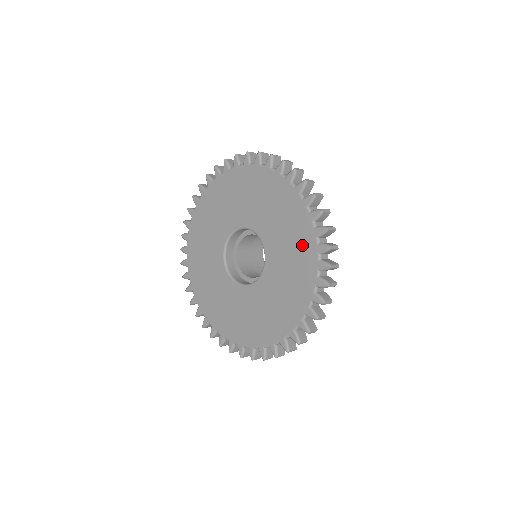
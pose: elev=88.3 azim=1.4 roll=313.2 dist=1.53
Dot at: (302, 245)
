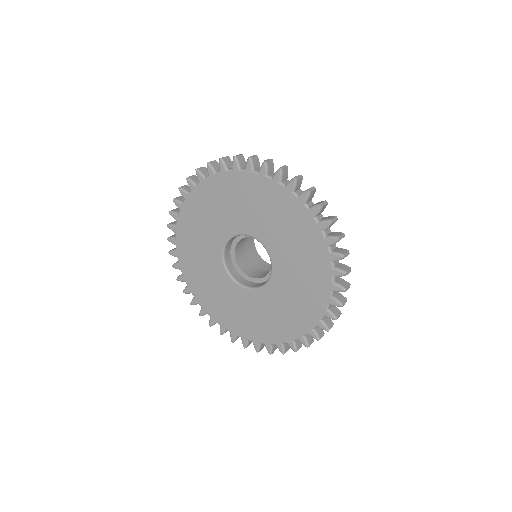
Dot at: (295, 219)
